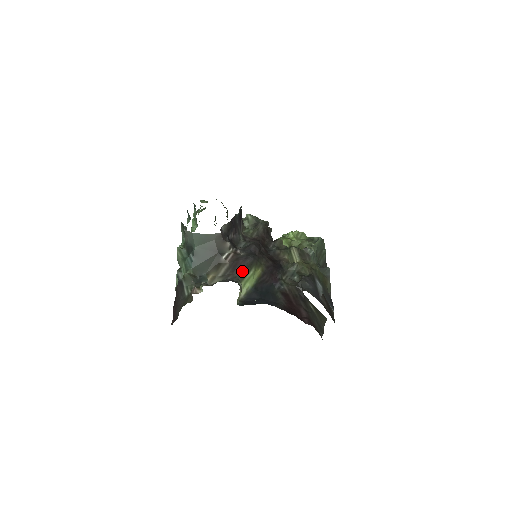
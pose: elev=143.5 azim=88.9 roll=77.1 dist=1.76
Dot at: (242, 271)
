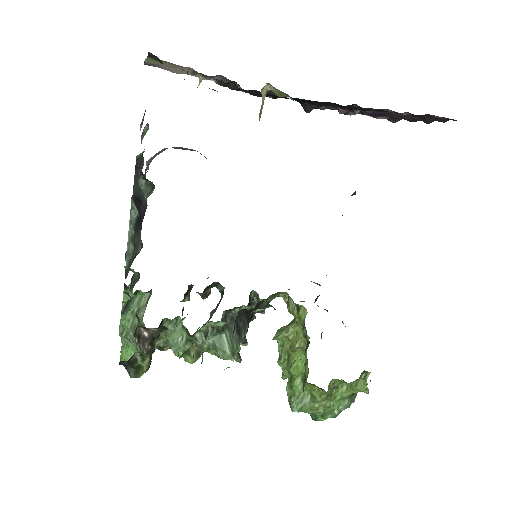
Dot at: occluded
